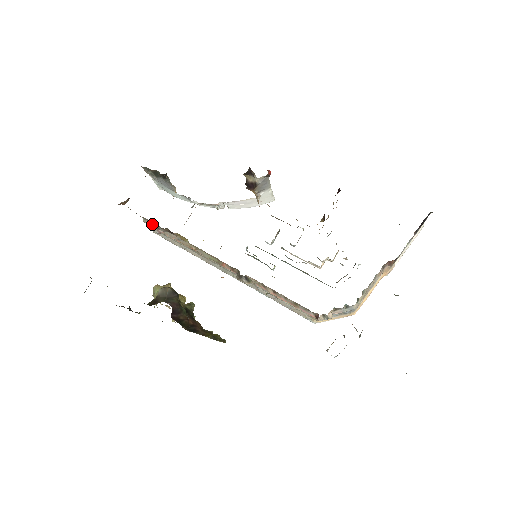
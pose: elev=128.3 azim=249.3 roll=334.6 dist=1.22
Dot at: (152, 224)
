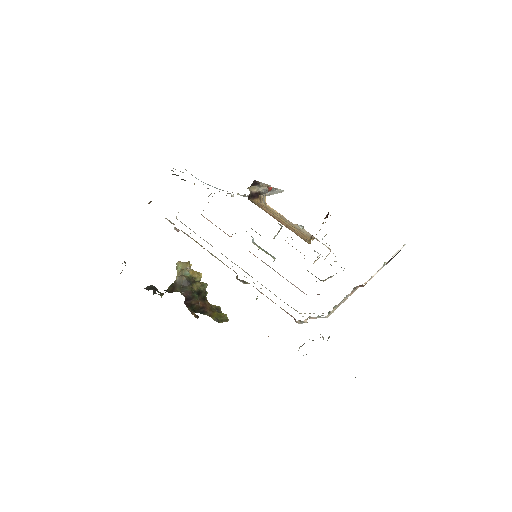
Dot at: (171, 222)
